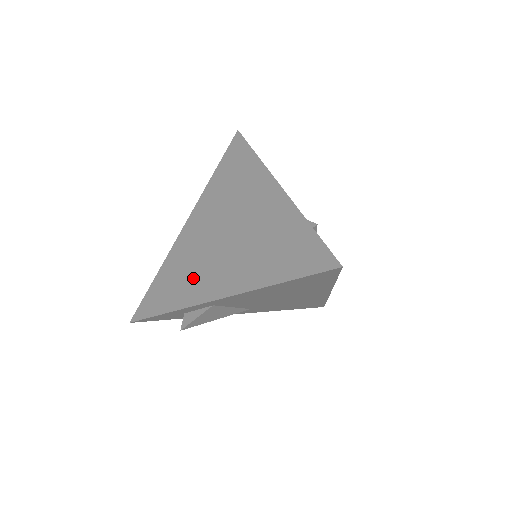
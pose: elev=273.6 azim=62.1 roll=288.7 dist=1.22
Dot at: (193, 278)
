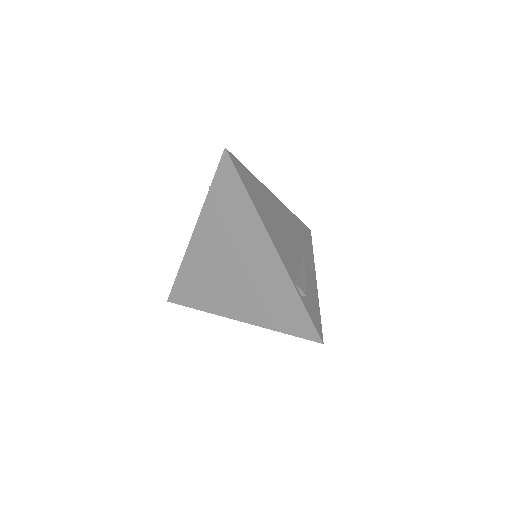
Dot at: (211, 292)
